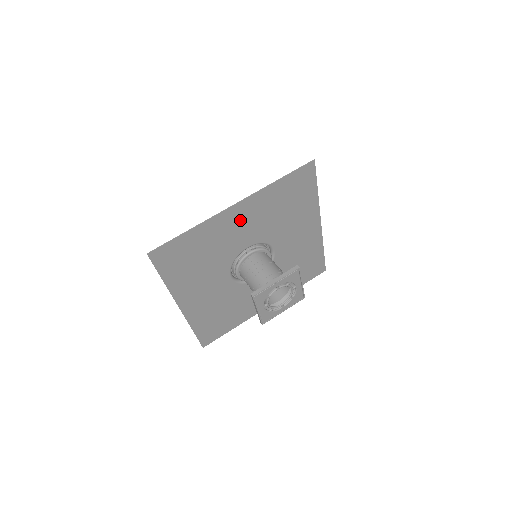
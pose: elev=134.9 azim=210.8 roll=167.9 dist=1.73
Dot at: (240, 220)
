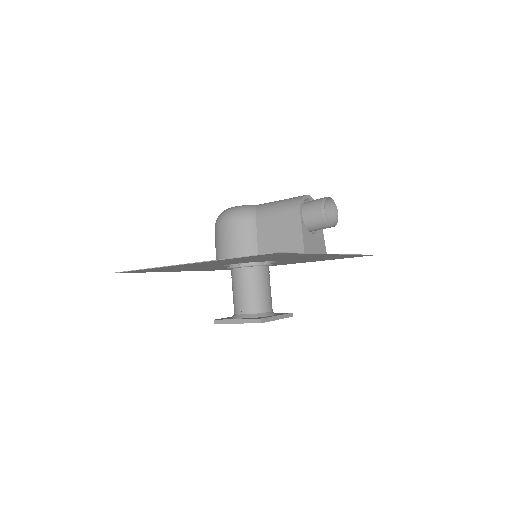
Dot at: (202, 264)
